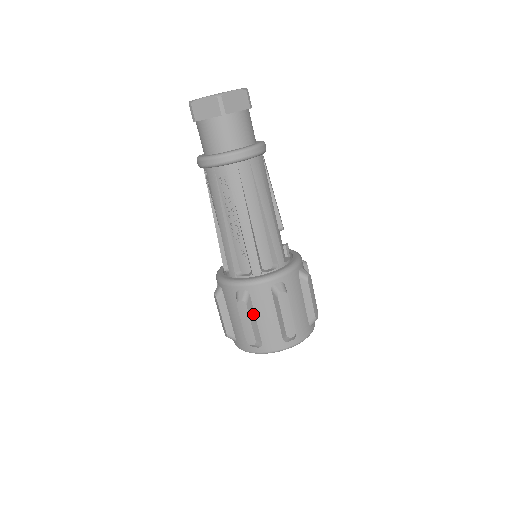
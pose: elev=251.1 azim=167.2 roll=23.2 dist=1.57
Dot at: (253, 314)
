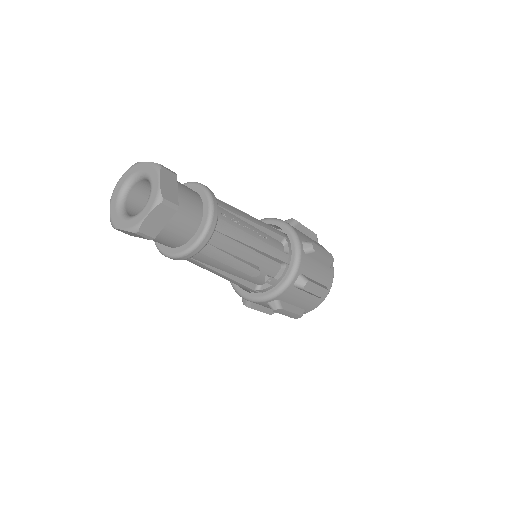
Dot at: occluded
